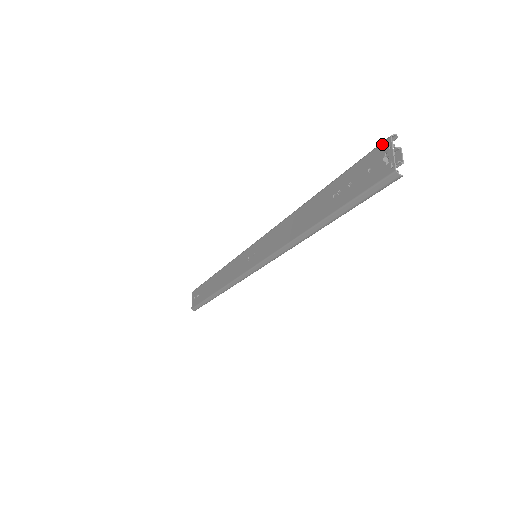
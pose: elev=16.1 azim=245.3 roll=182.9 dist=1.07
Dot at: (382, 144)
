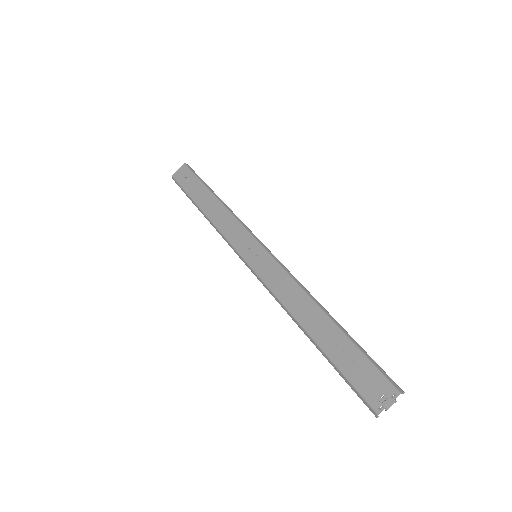
Dot at: (392, 387)
